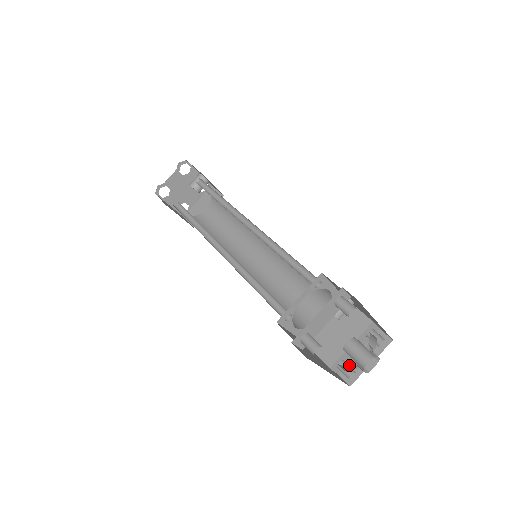
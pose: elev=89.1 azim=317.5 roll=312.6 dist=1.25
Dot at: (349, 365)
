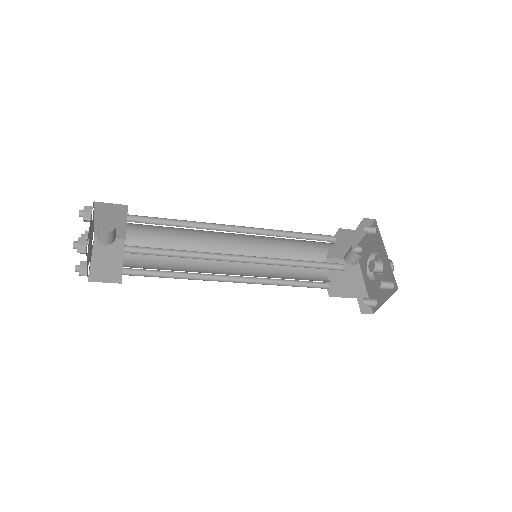
Dot at: (368, 264)
